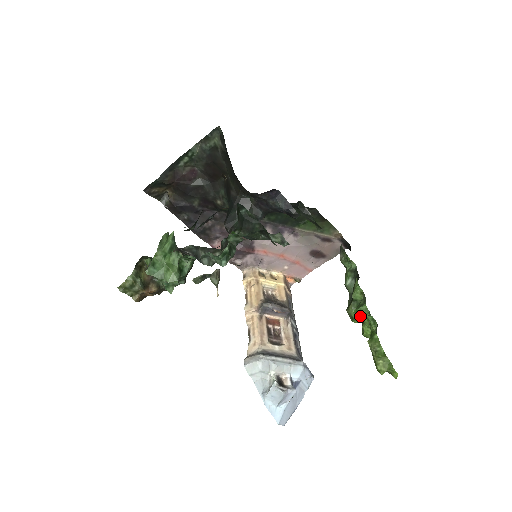
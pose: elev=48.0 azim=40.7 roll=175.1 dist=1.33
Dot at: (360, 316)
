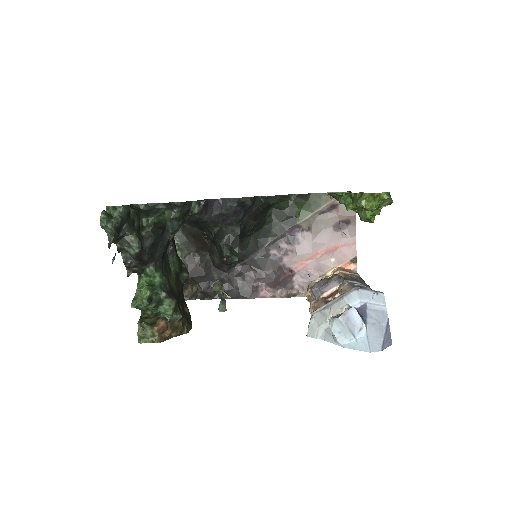
Dot at: occluded
